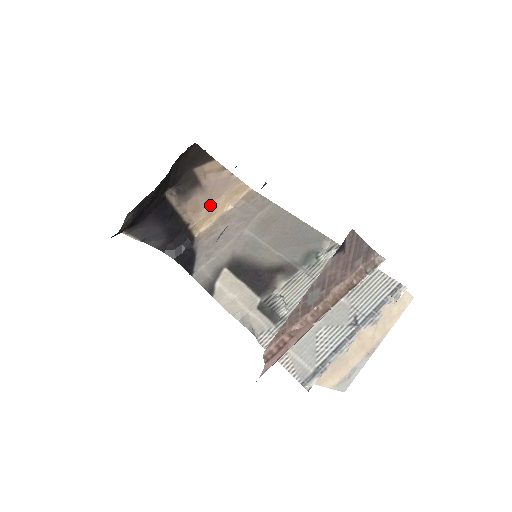
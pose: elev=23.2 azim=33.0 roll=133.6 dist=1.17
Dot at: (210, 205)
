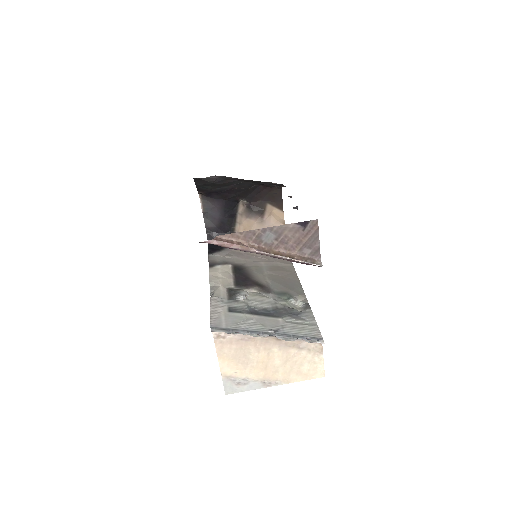
Dot at: occluded
